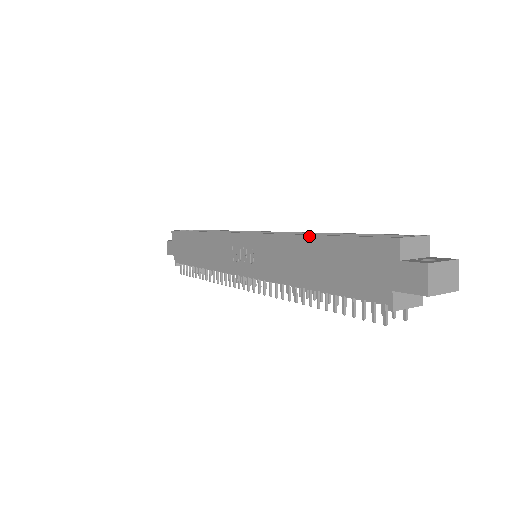
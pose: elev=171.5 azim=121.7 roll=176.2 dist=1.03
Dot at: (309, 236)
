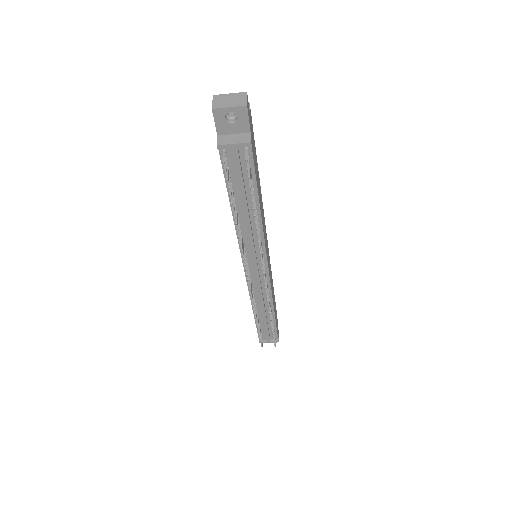
Dot at: occluded
